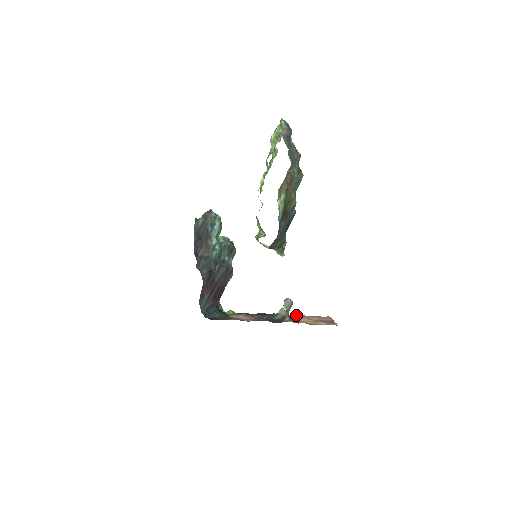
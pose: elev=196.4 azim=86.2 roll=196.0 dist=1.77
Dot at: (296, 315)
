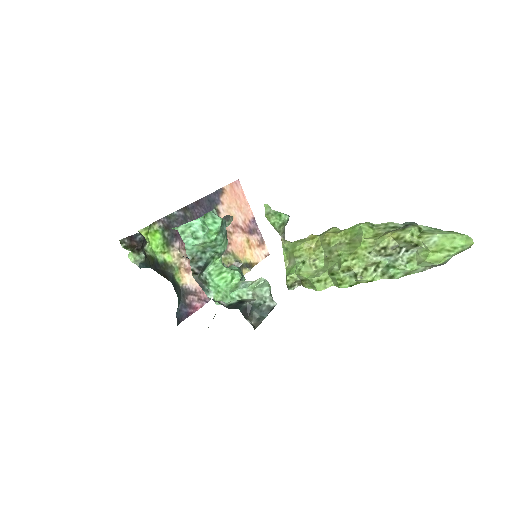
Dot at: (216, 201)
